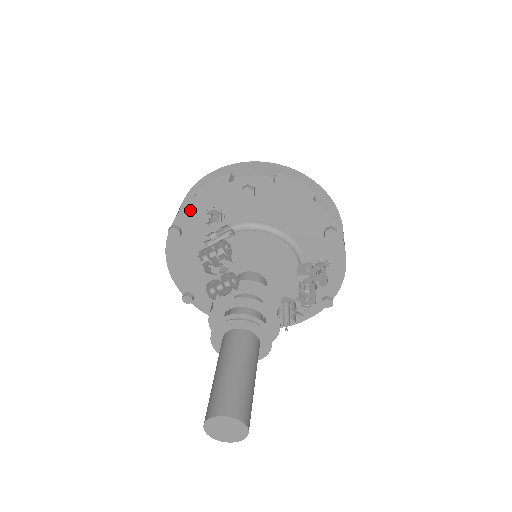
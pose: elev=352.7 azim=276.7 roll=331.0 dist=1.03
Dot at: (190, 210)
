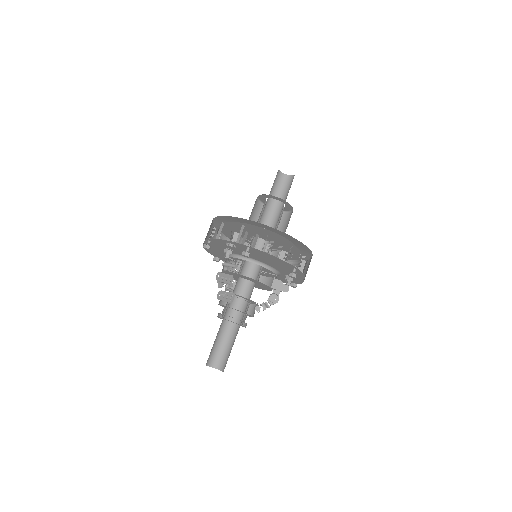
Dot at: (215, 244)
